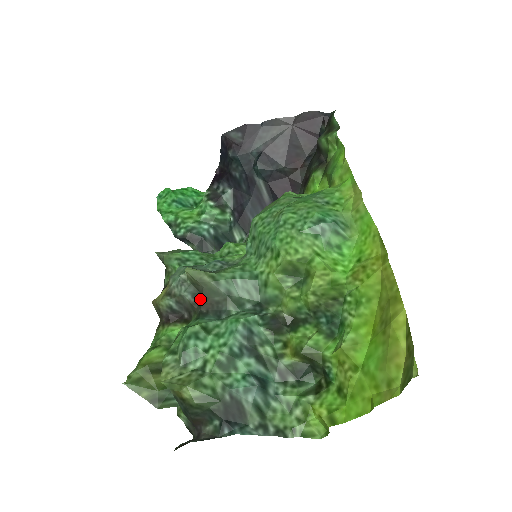
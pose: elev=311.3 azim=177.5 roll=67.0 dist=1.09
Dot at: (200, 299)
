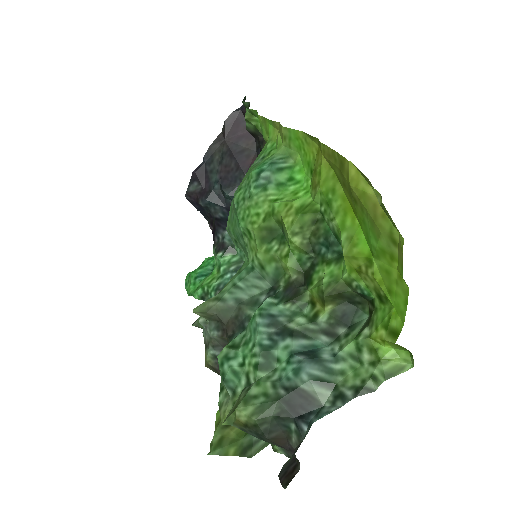
Dot at: (223, 327)
